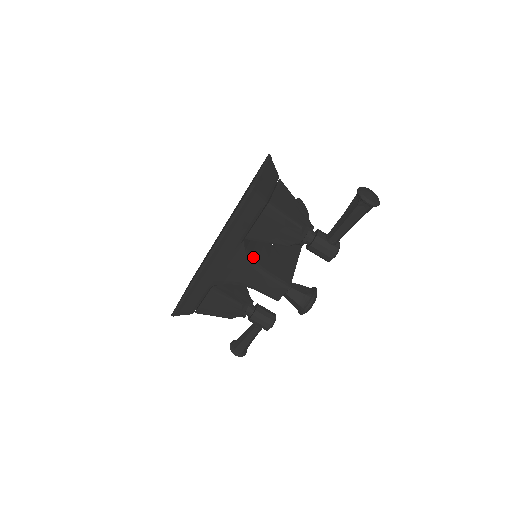
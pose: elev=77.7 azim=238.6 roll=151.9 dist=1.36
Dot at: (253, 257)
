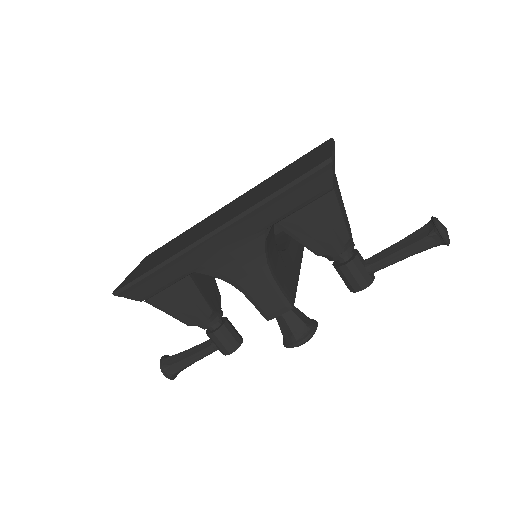
Dot at: (268, 253)
